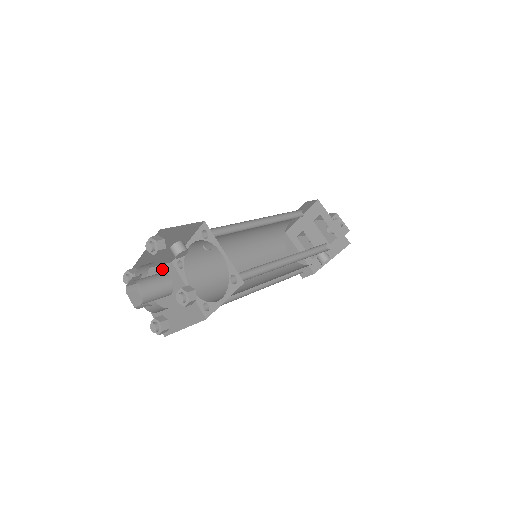
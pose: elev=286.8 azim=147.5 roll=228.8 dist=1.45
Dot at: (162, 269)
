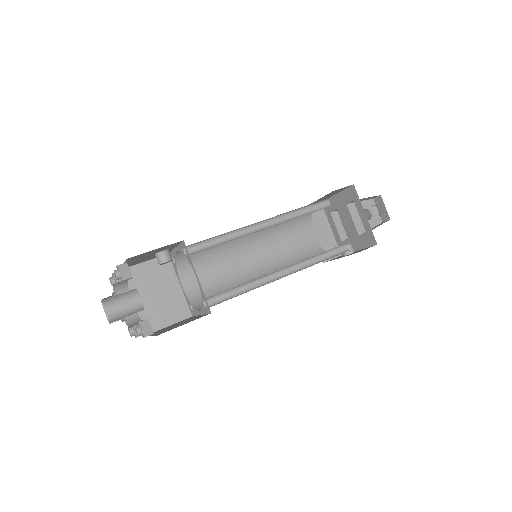
Dot at: (156, 263)
